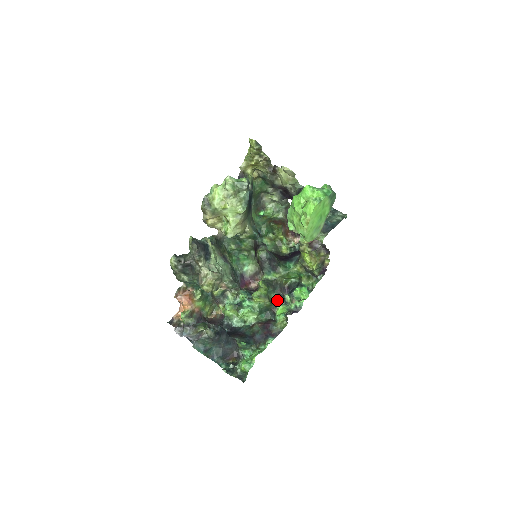
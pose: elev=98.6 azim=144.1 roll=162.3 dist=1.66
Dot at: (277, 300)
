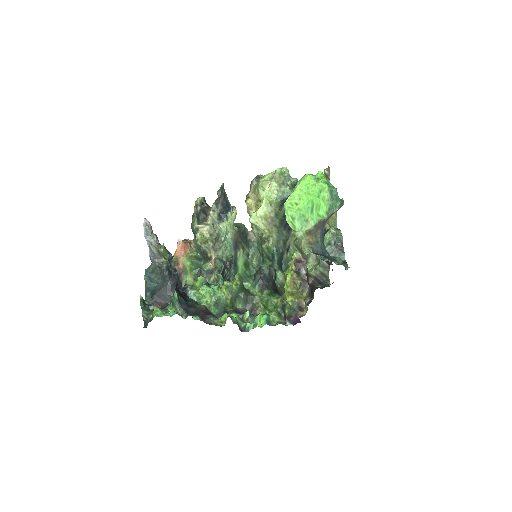
Dot at: (239, 311)
